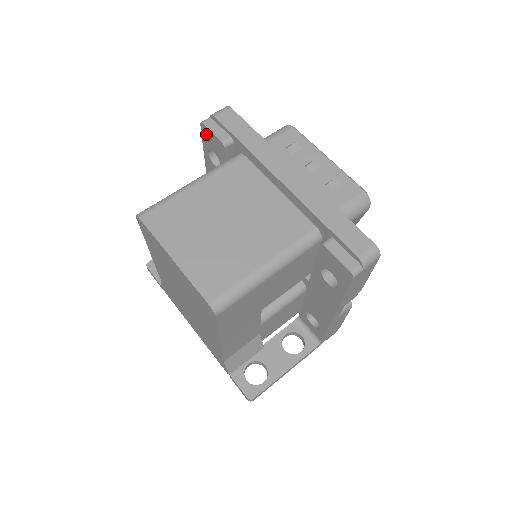
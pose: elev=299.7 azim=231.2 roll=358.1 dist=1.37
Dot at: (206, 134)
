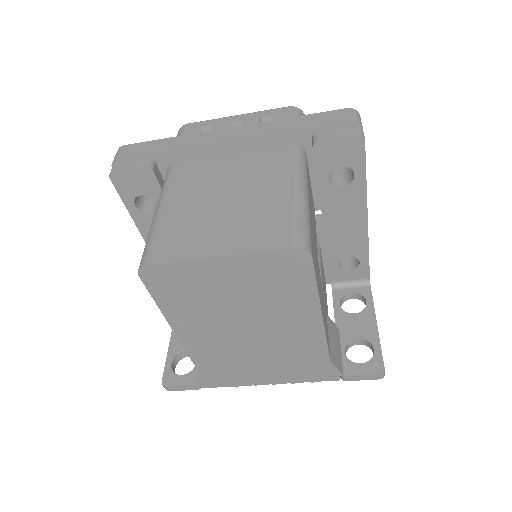
Dot at: (122, 182)
